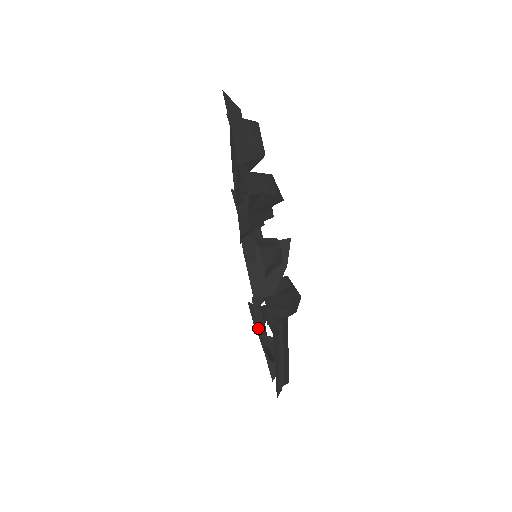
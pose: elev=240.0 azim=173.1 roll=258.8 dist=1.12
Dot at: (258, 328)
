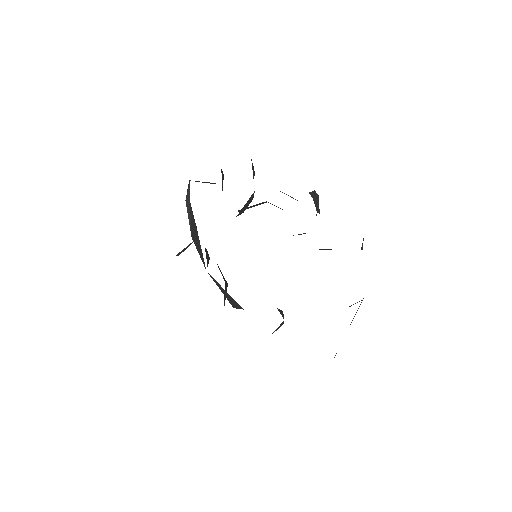
Dot at: occluded
